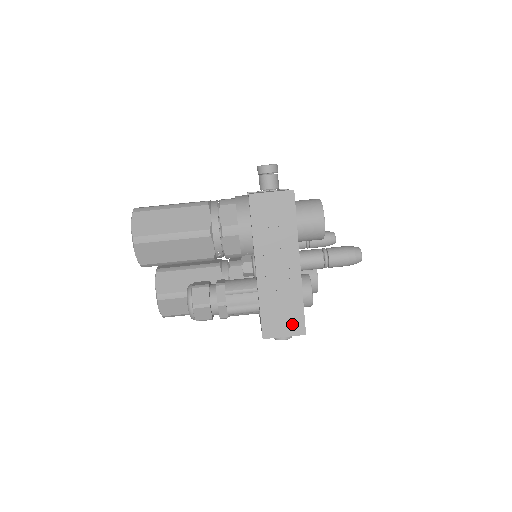
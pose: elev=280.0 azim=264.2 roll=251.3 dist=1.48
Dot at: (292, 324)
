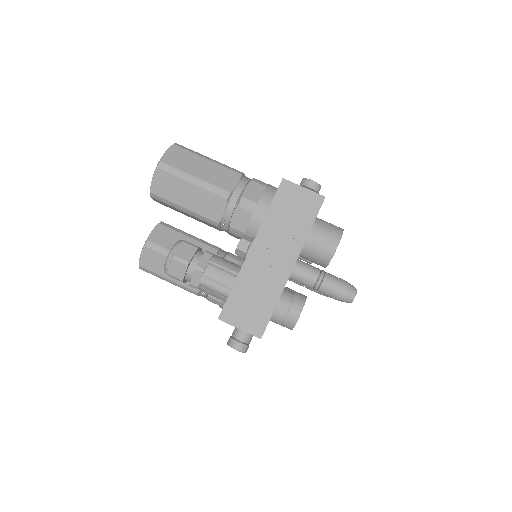
Dot at: (254, 321)
